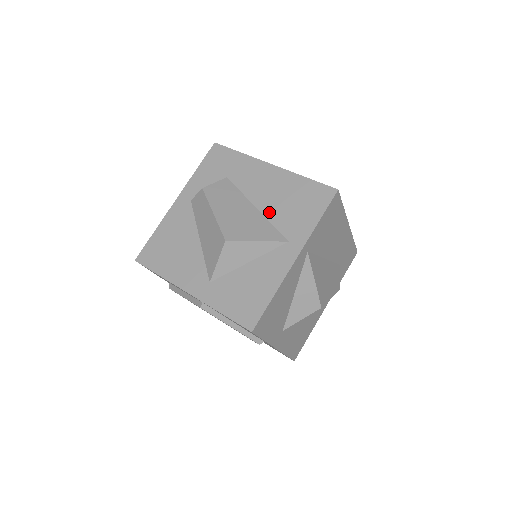
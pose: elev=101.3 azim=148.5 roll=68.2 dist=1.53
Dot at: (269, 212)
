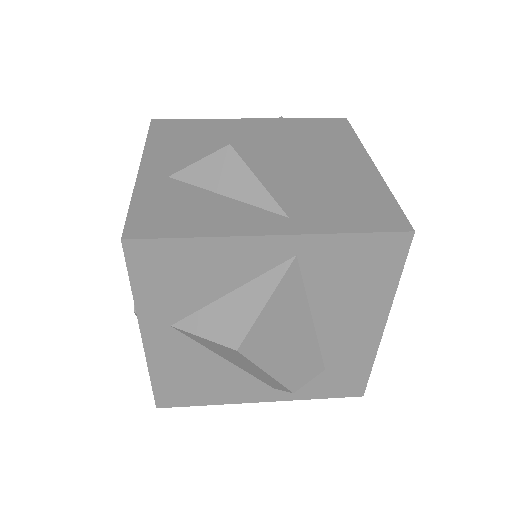
Dot at: (311, 185)
